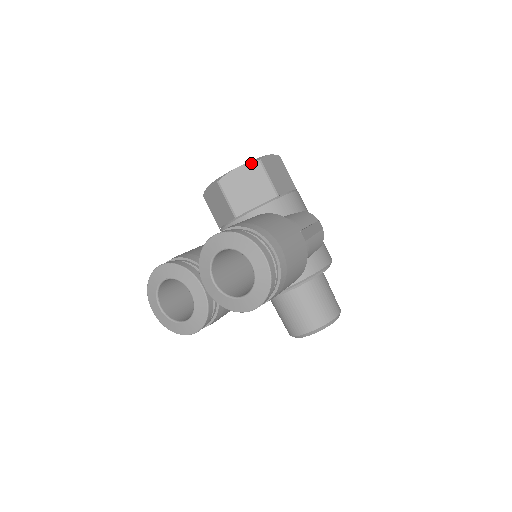
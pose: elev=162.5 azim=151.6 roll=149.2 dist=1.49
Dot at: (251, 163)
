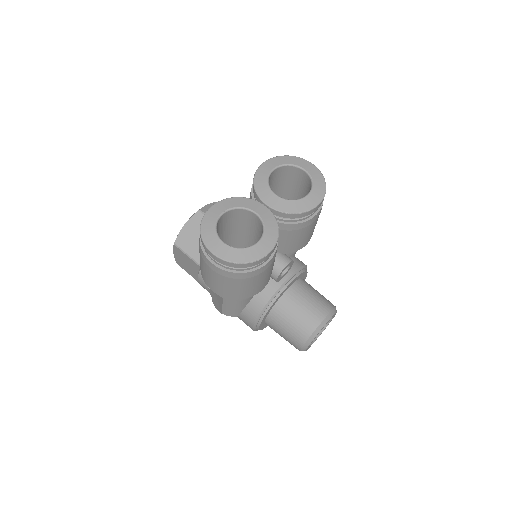
Dot at: occluded
